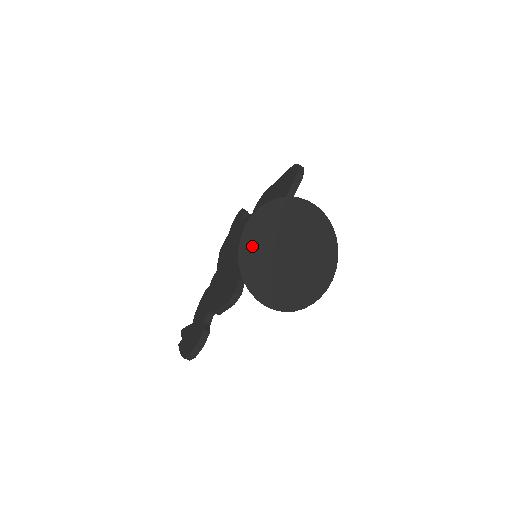
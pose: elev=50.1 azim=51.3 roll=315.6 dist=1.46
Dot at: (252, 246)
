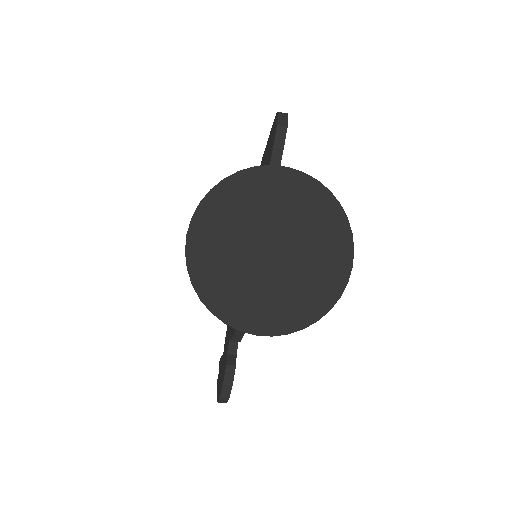
Dot at: (207, 260)
